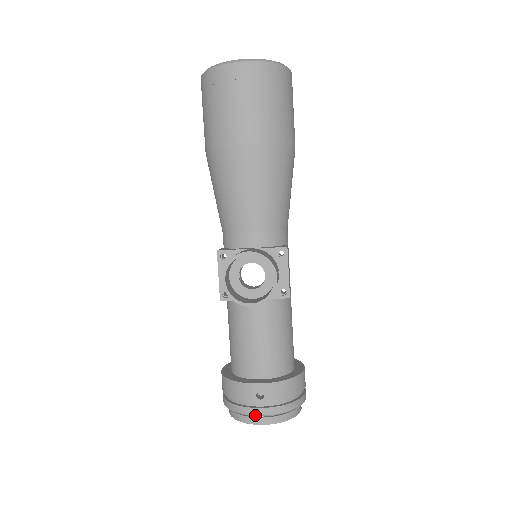
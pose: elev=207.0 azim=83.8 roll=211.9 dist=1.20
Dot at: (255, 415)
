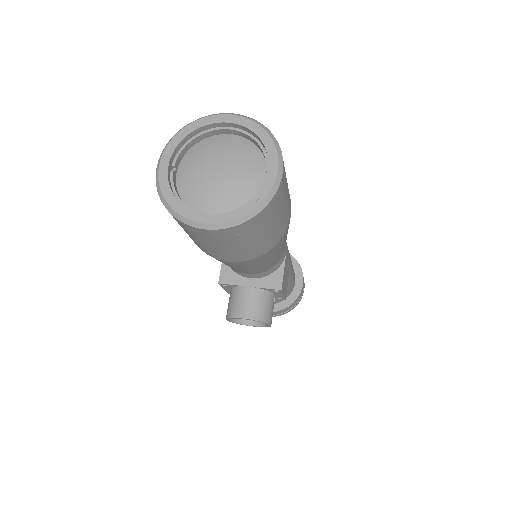
Dot at: occluded
